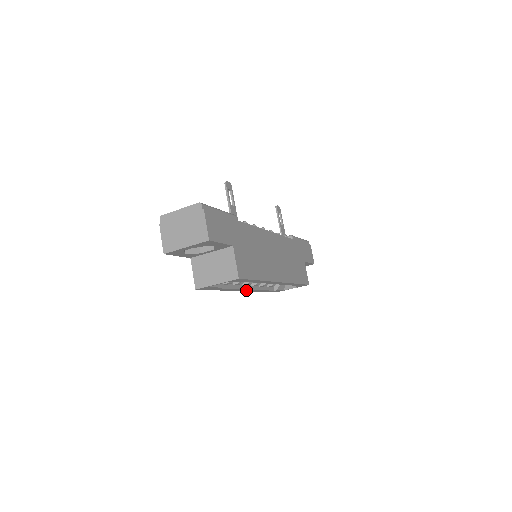
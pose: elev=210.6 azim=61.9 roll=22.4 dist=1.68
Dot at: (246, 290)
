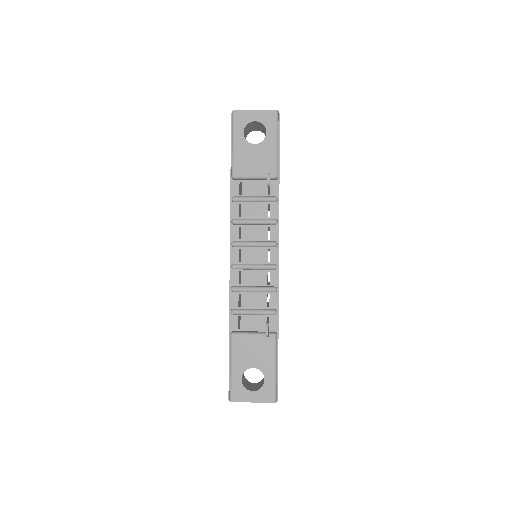
Dot at: occluded
